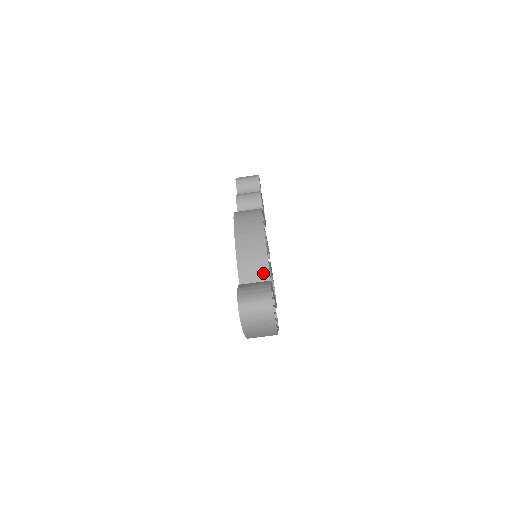
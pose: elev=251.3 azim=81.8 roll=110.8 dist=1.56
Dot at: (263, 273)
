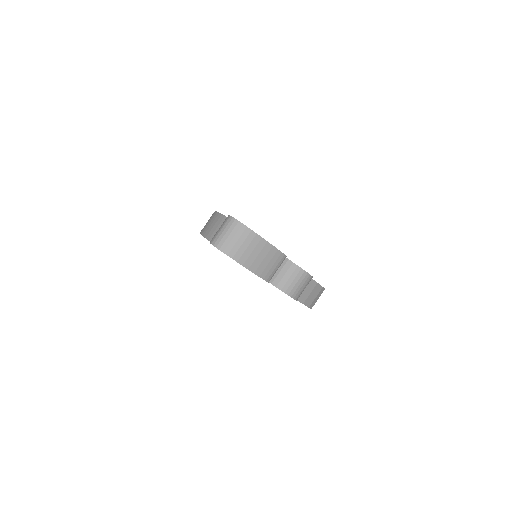
Dot at: occluded
